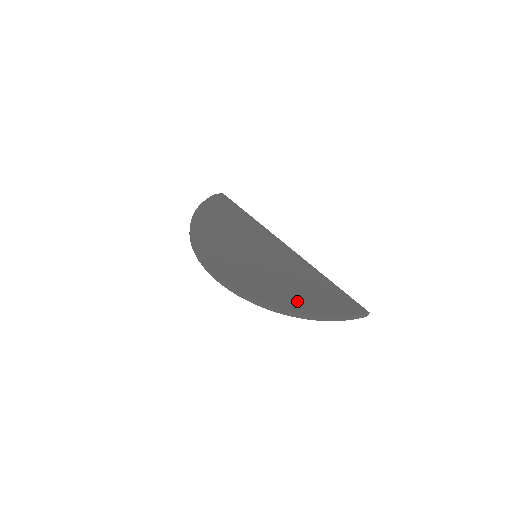
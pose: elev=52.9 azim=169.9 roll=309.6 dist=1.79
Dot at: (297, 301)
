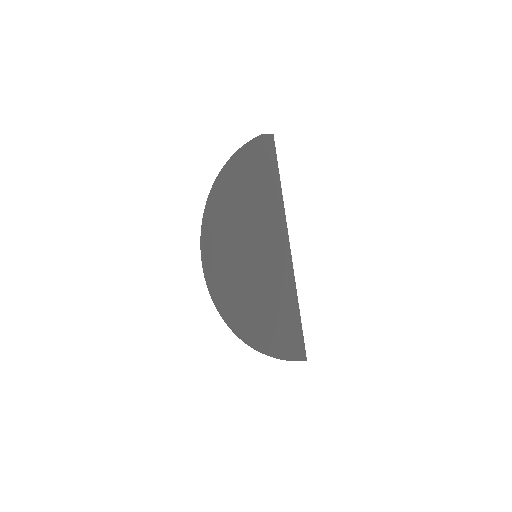
Dot at: (259, 332)
